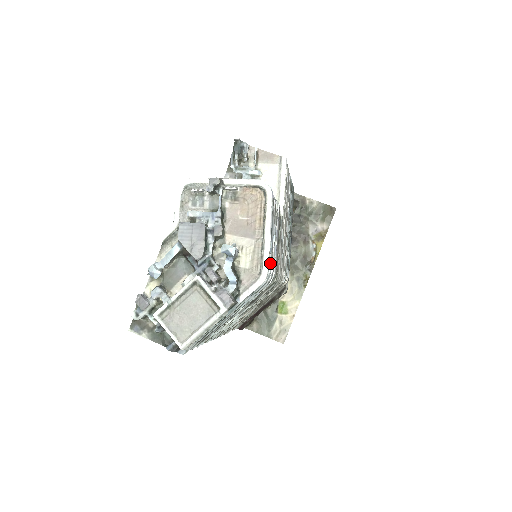
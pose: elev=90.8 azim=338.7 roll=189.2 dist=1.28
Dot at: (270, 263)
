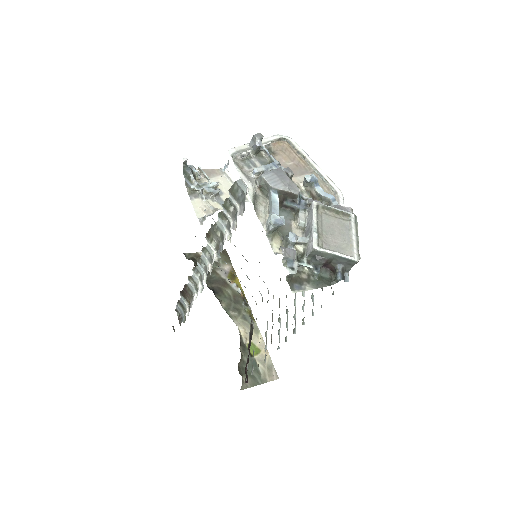
Dot at: occluded
